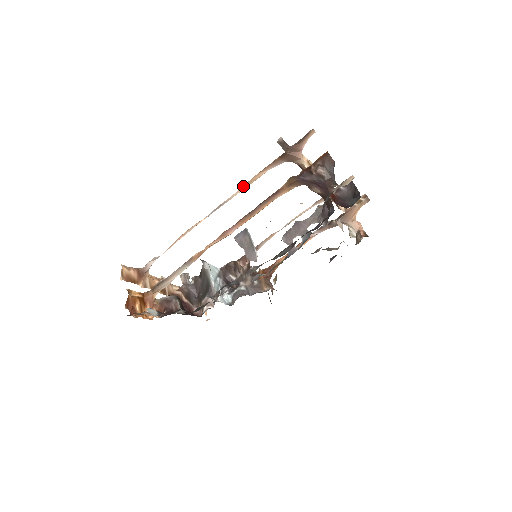
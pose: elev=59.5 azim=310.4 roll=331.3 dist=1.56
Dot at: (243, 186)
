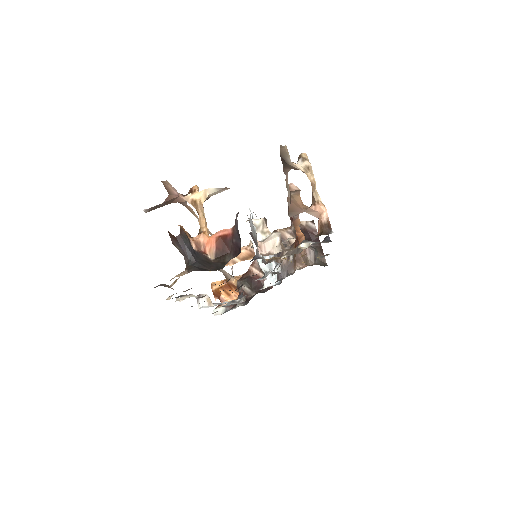
Dot at: (193, 214)
